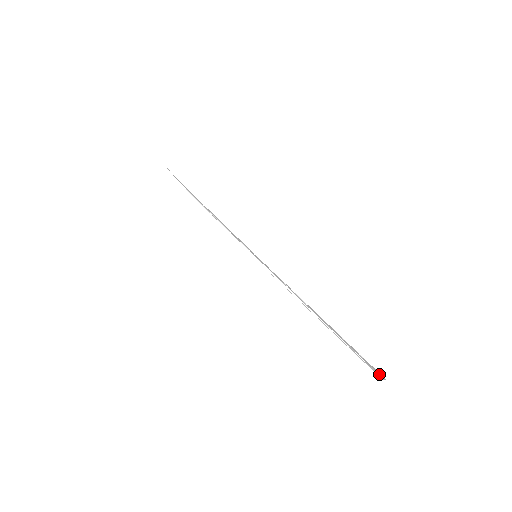
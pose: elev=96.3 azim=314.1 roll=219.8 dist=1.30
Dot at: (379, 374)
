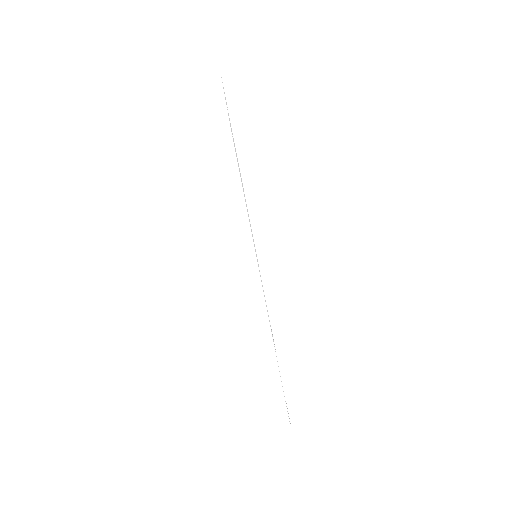
Dot at: occluded
